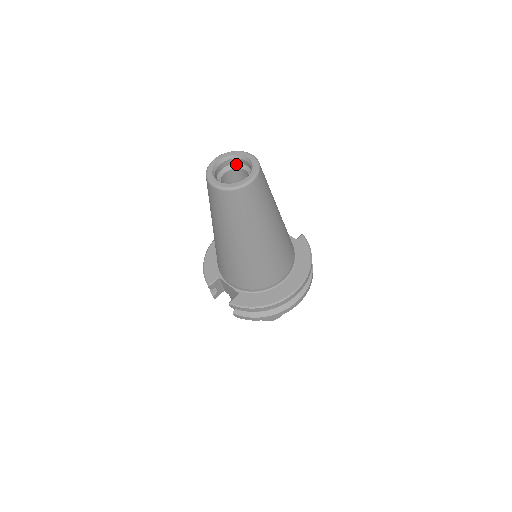
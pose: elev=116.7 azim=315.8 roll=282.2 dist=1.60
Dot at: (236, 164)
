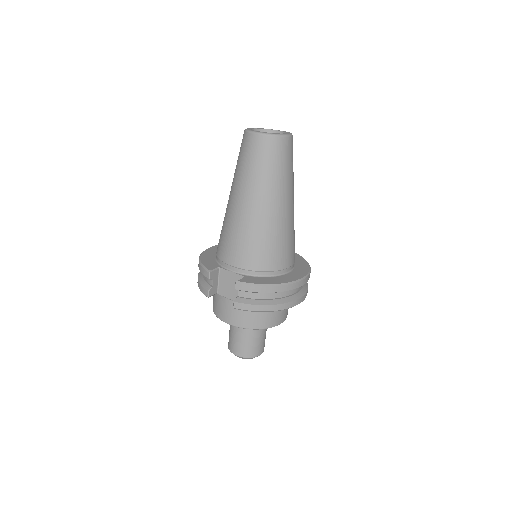
Dot at: occluded
